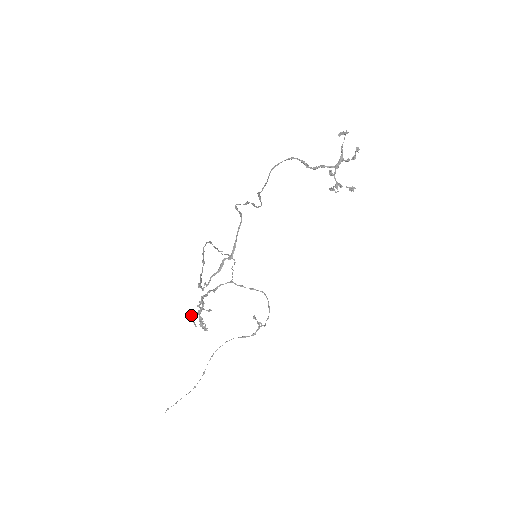
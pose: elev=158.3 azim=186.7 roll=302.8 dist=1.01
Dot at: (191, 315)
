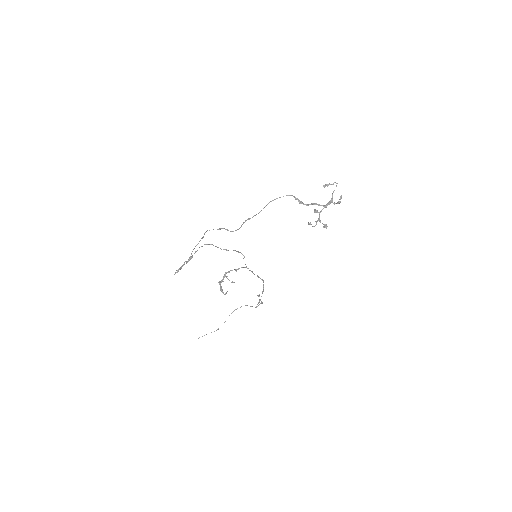
Dot at: occluded
